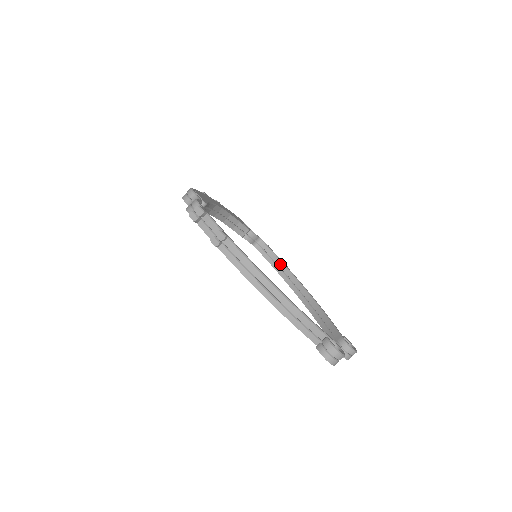
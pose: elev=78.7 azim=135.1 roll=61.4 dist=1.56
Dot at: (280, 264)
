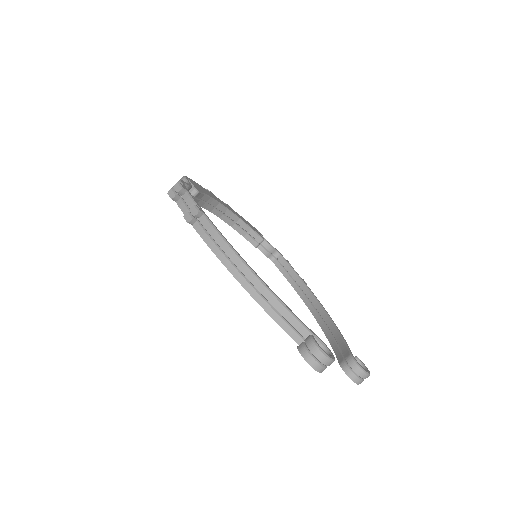
Dot at: (297, 279)
